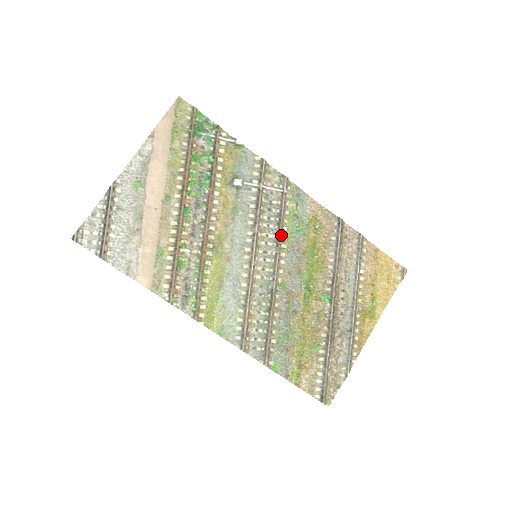
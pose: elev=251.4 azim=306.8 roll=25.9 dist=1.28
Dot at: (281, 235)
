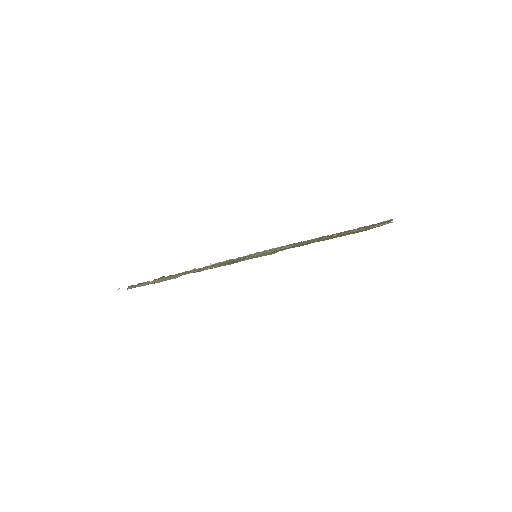
Dot at: occluded
